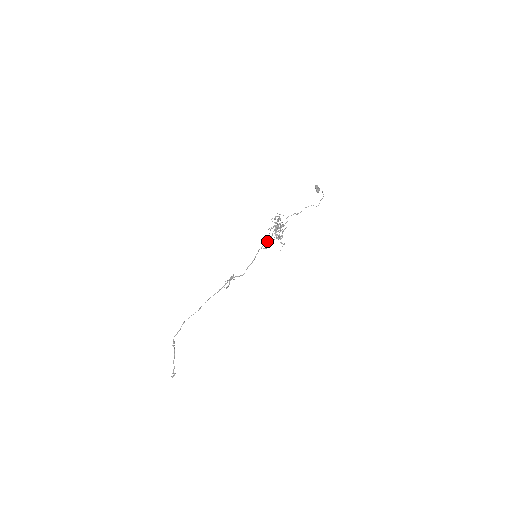
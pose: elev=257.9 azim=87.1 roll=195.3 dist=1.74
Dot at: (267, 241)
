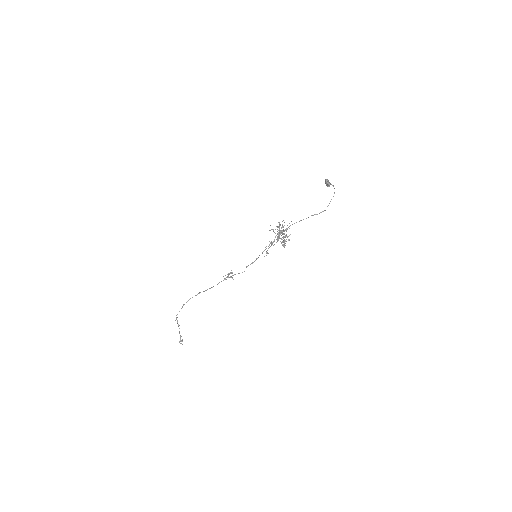
Dot at: occluded
